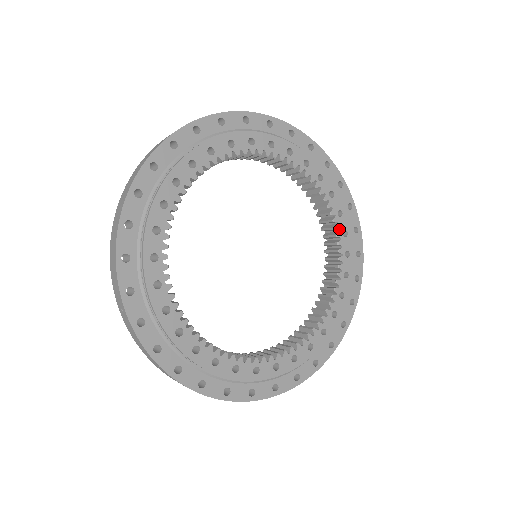
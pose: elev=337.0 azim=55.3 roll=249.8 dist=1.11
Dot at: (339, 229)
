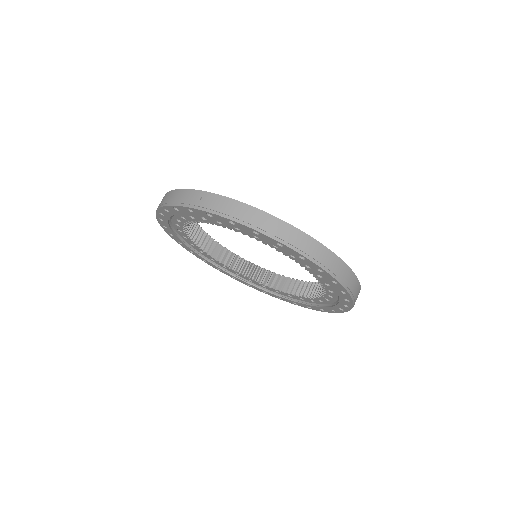
Dot at: occluded
